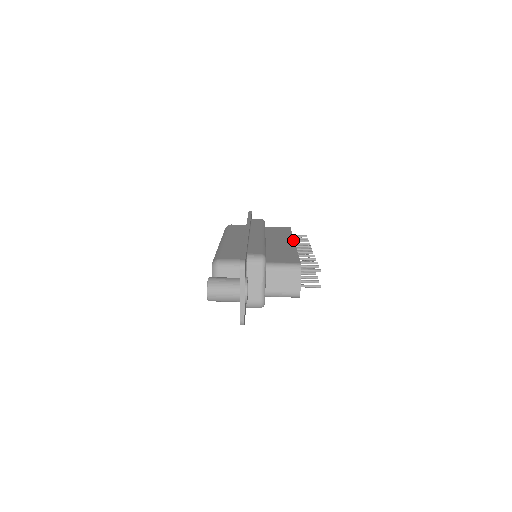
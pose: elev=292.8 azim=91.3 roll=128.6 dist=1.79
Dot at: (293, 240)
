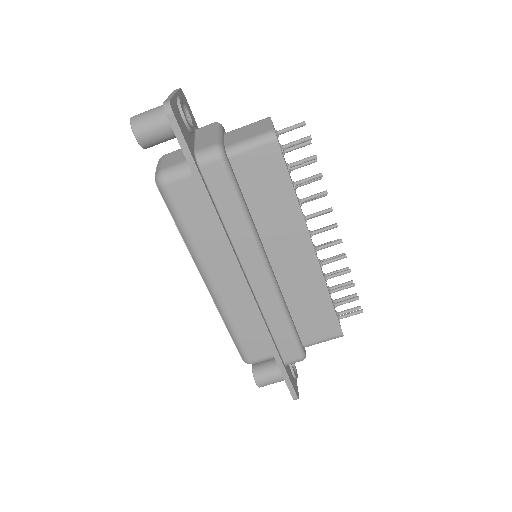
Dot at: (309, 239)
